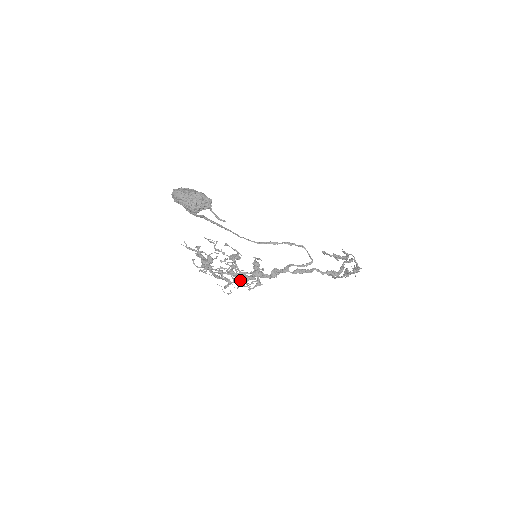
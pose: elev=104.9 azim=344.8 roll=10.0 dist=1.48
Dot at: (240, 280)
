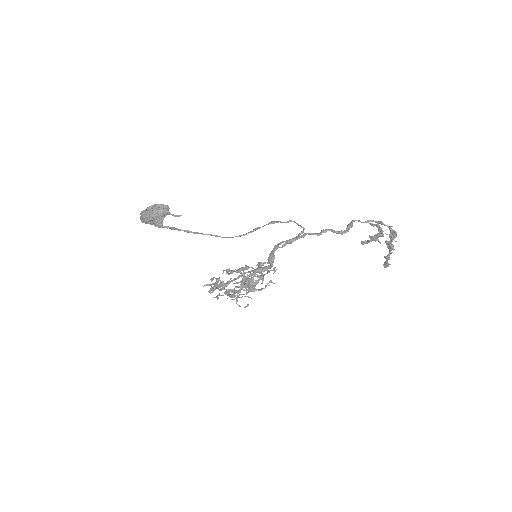
Dot at: (243, 282)
